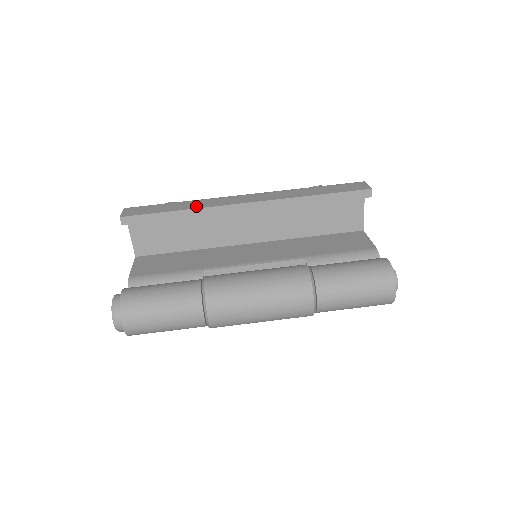
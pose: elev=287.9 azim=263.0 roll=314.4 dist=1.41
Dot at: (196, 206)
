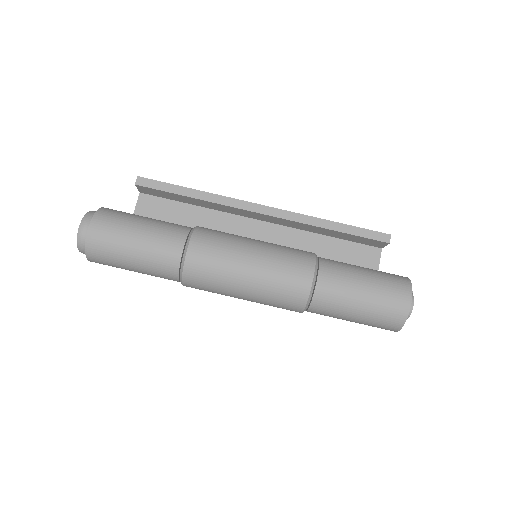
Dot at: (213, 195)
